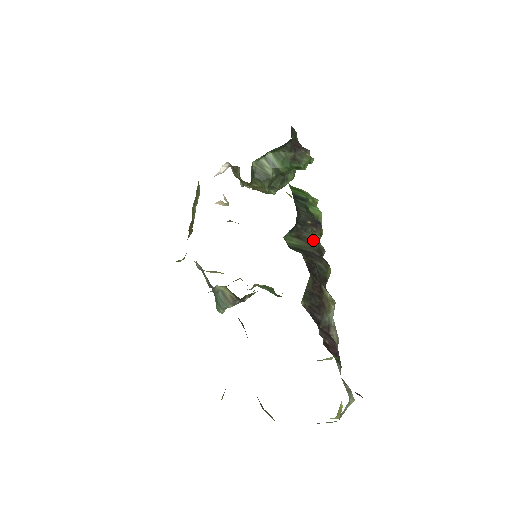
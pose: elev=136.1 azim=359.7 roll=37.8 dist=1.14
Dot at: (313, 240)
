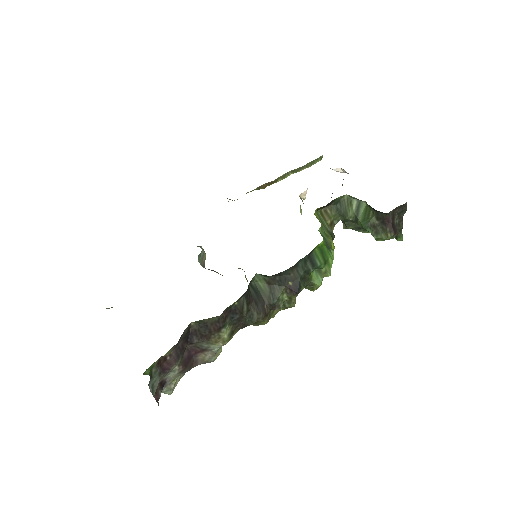
Dot at: (277, 296)
